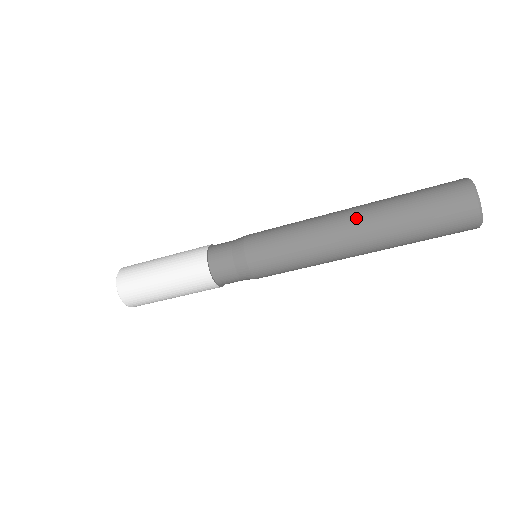
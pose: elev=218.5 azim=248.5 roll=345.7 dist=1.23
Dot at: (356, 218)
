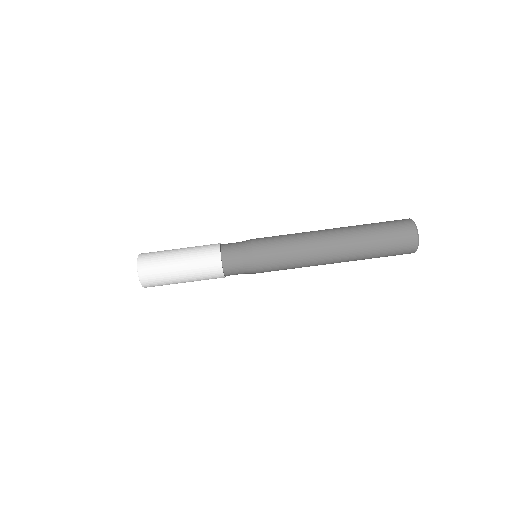
Dot at: (338, 238)
